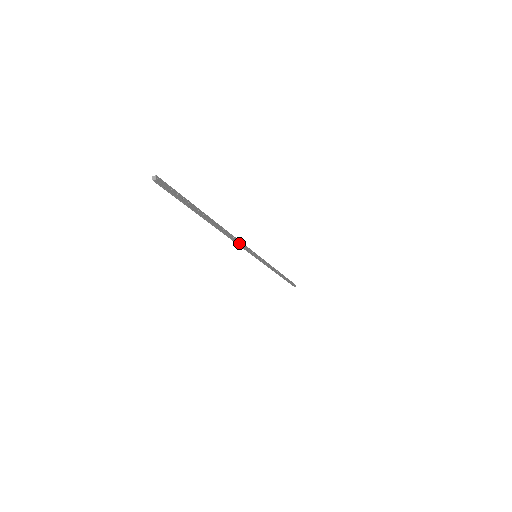
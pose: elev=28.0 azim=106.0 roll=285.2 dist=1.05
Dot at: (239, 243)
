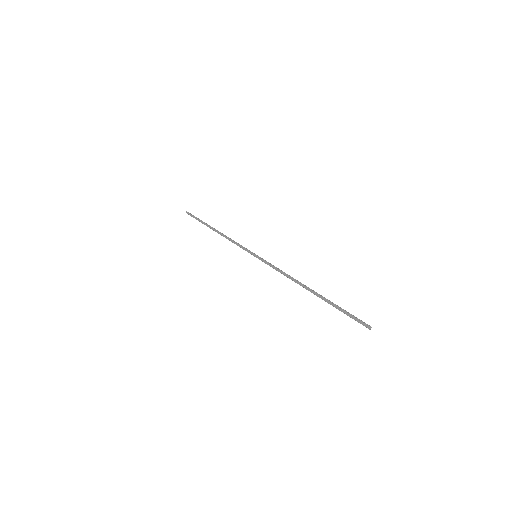
Dot at: (282, 273)
